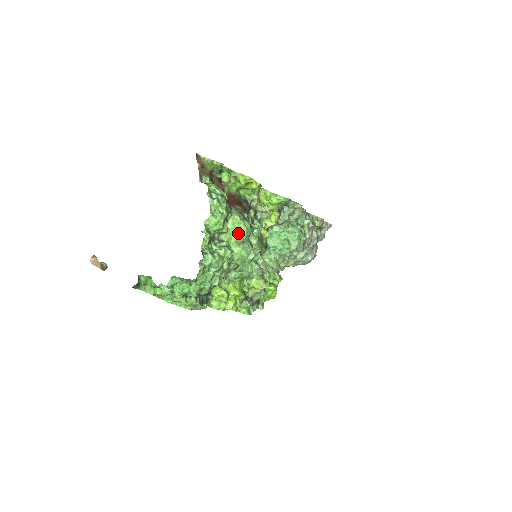
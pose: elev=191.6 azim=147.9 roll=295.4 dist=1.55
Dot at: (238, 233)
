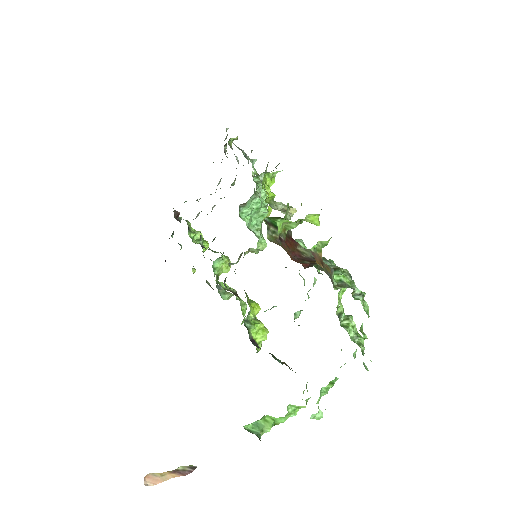
Dot at: (344, 289)
